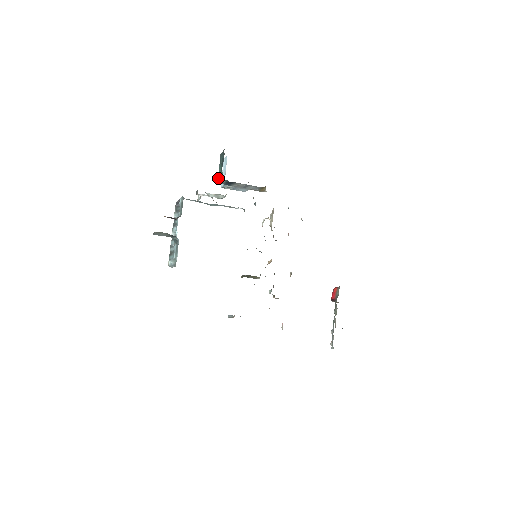
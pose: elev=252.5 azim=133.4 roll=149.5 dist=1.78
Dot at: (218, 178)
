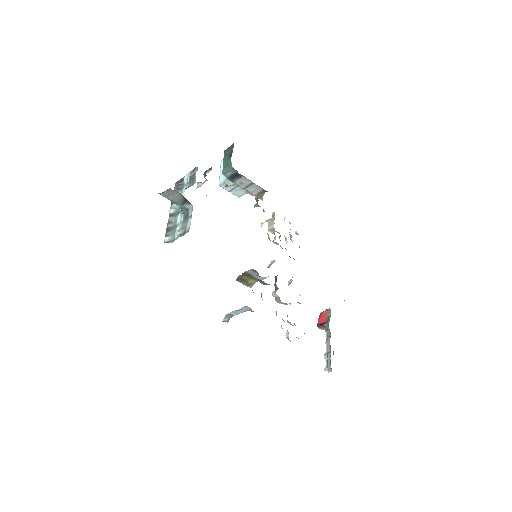
Dot at: (223, 170)
